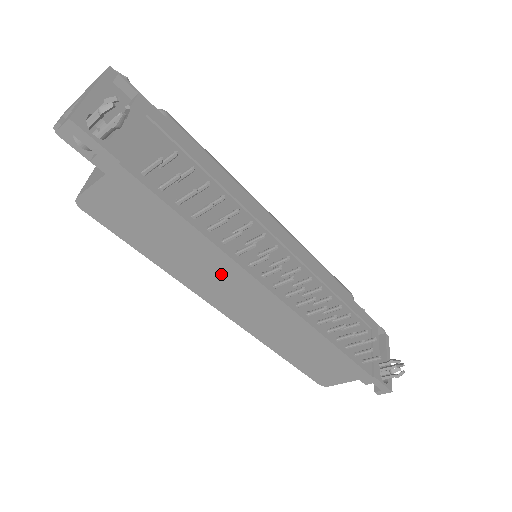
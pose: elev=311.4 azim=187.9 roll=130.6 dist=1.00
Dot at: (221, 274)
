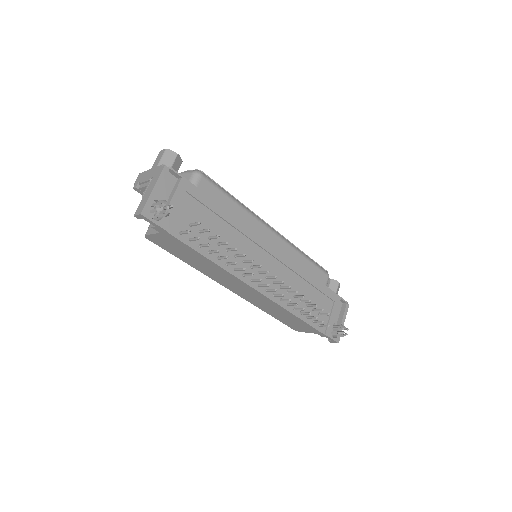
Dot at: (226, 277)
